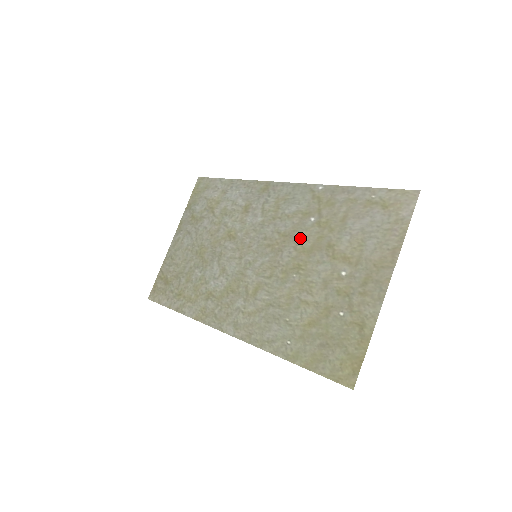
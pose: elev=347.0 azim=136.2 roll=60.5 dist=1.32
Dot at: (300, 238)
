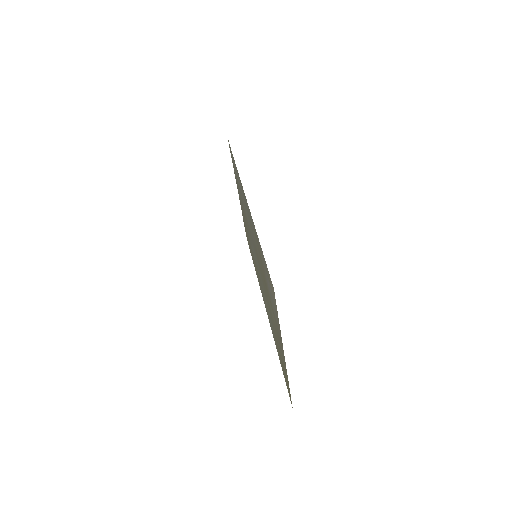
Dot at: (260, 264)
